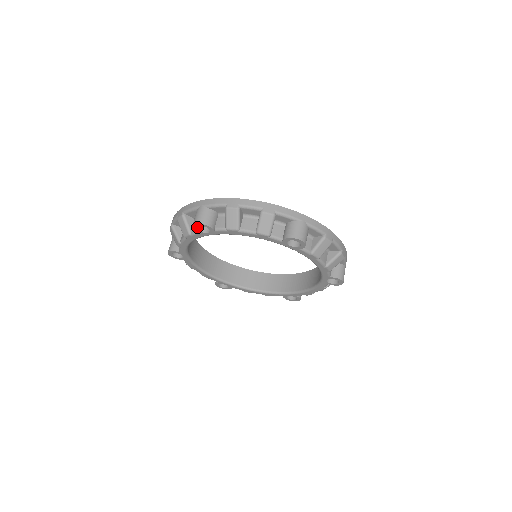
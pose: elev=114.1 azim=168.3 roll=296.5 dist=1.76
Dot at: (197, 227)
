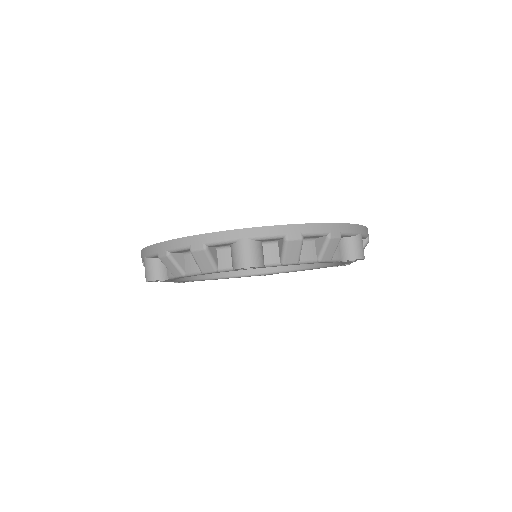
Dot at: occluded
